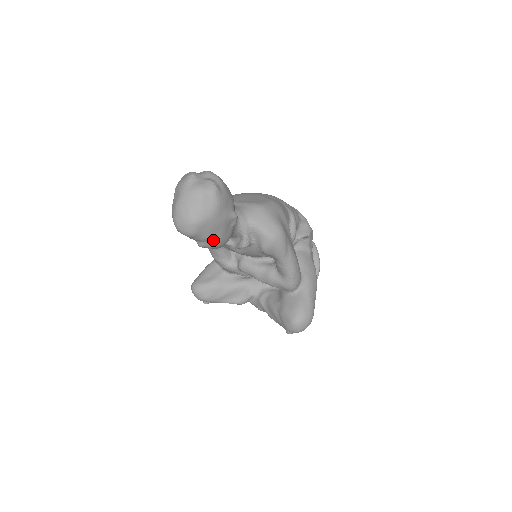
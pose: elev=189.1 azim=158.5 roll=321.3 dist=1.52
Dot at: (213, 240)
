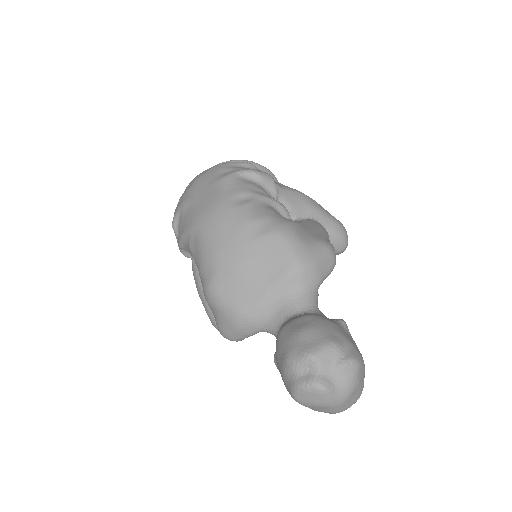
Dot at: occluded
